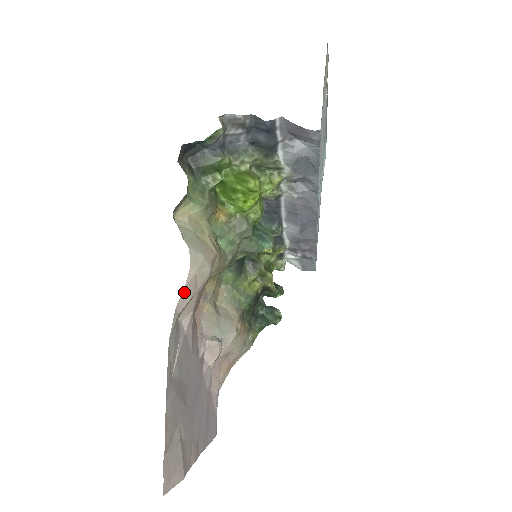
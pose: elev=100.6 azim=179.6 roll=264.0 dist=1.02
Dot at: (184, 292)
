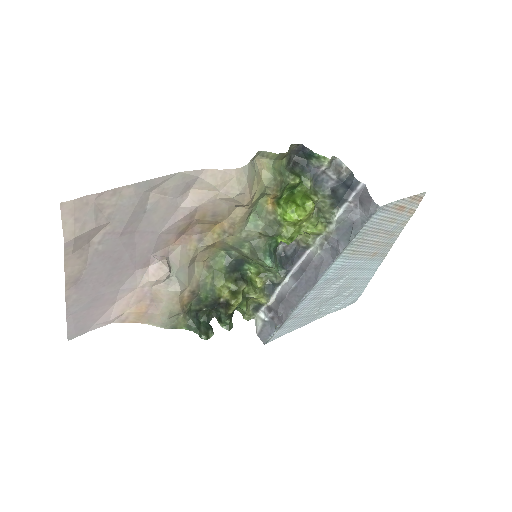
Dot at: (218, 172)
